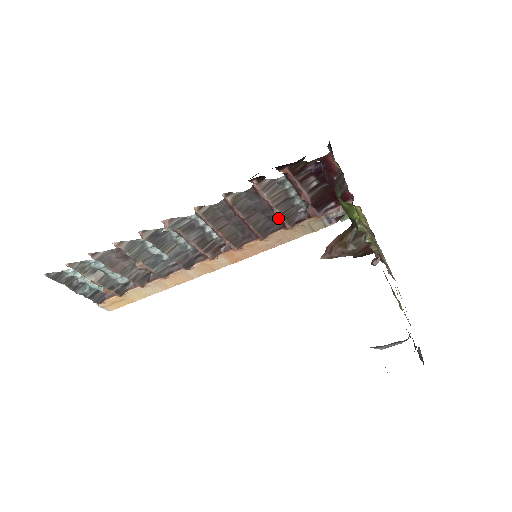
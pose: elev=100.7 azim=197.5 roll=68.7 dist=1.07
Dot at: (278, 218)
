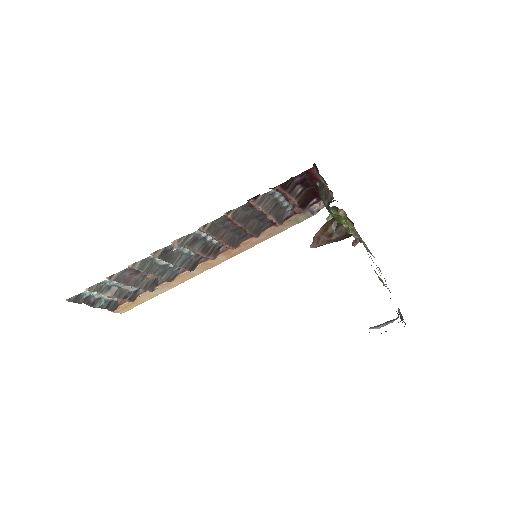
Dot at: occluded
